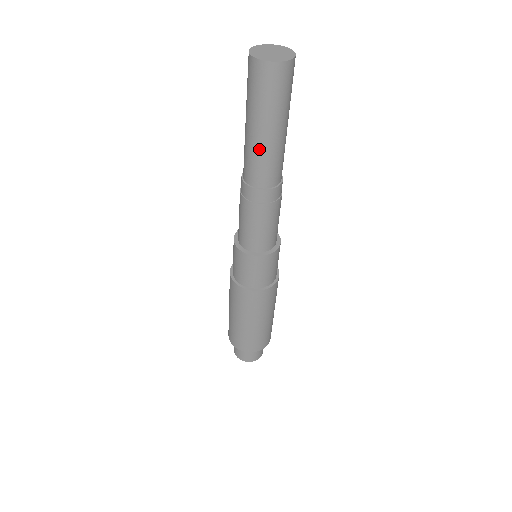
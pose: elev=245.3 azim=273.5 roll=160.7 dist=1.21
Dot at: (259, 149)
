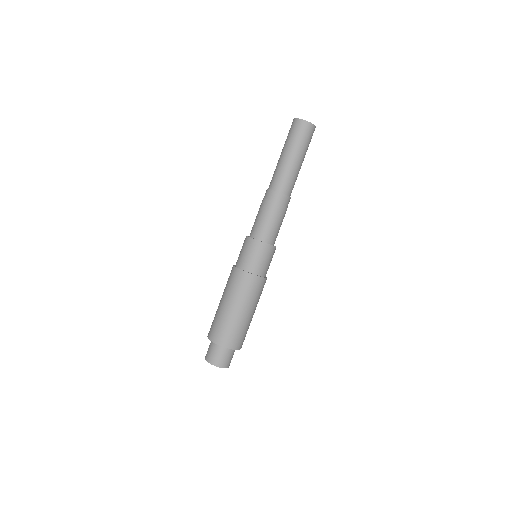
Dot at: (286, 166)
